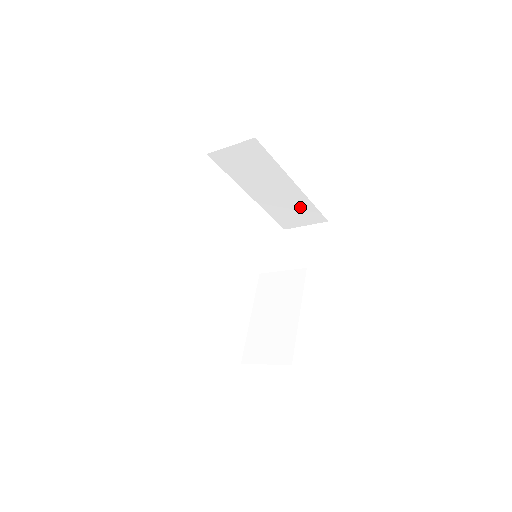
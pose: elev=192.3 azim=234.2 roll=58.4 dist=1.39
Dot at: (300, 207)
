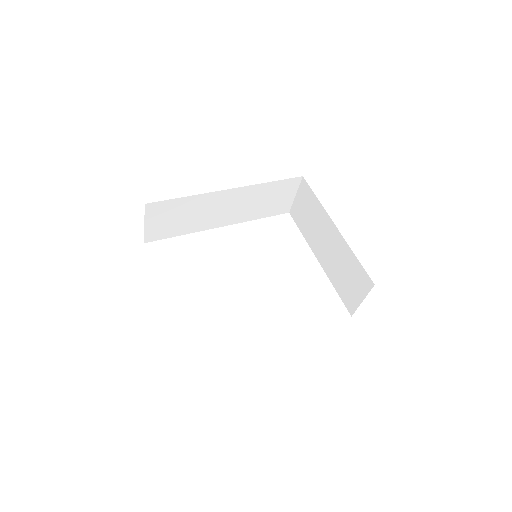
Dot at: (349, 265)
